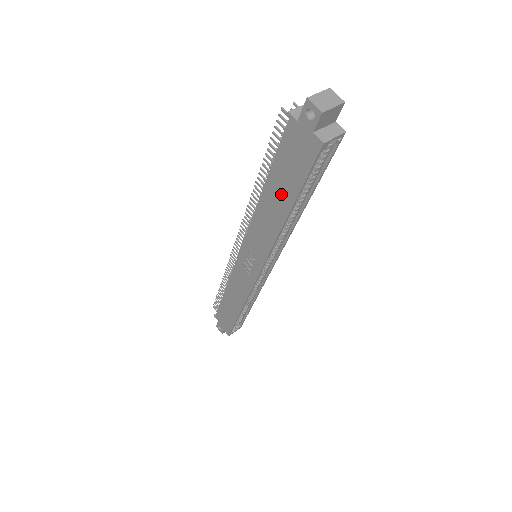
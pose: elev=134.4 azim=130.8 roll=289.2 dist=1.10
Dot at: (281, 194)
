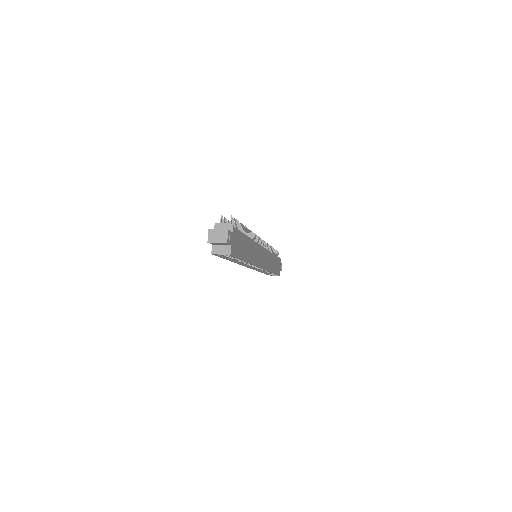
Dot at: occluded
